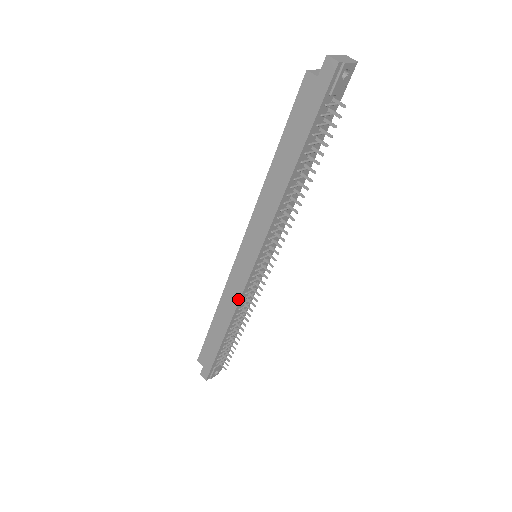
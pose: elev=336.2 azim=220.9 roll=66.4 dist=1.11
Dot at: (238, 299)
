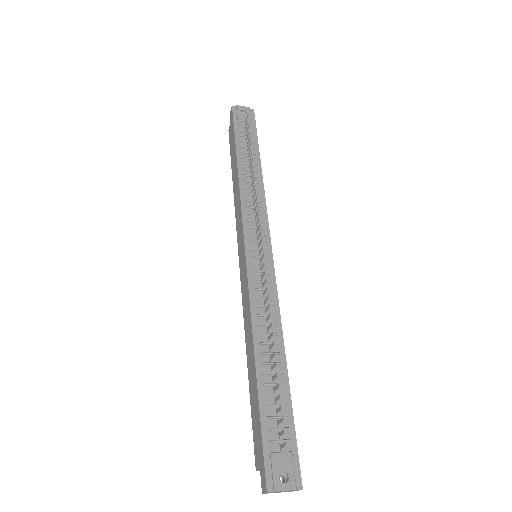
Dot at: (248, 299)
